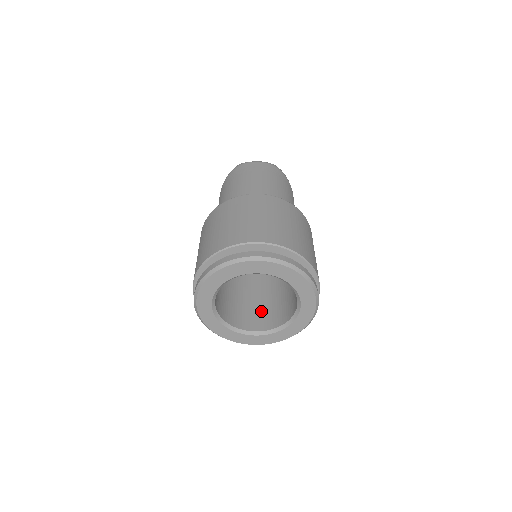
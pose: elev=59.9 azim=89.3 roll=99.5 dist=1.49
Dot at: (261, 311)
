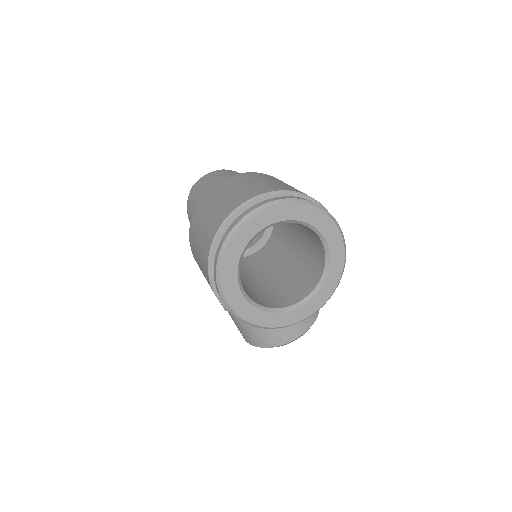
Dot at: (292, 285)
